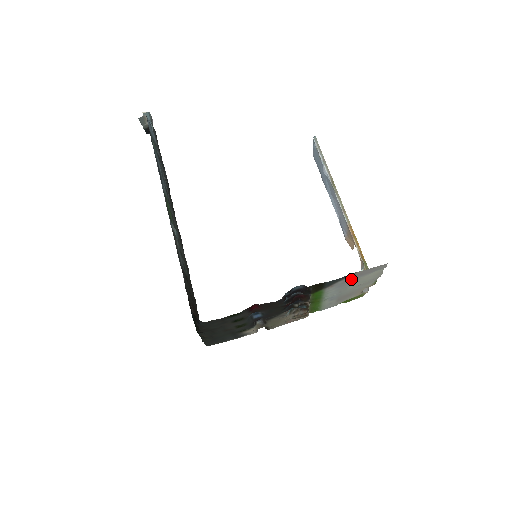
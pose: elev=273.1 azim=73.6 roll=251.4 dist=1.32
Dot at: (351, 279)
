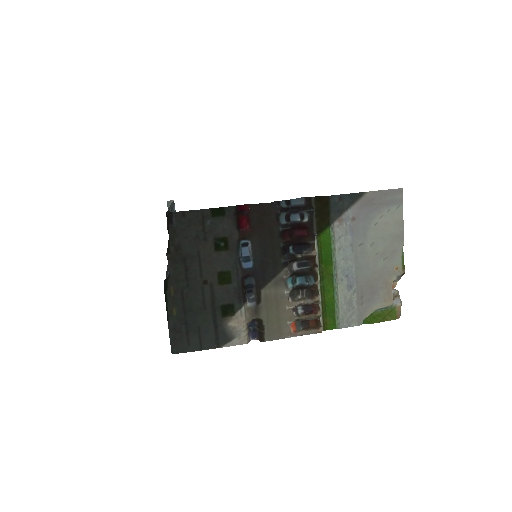
Dot at: (364, 214)
